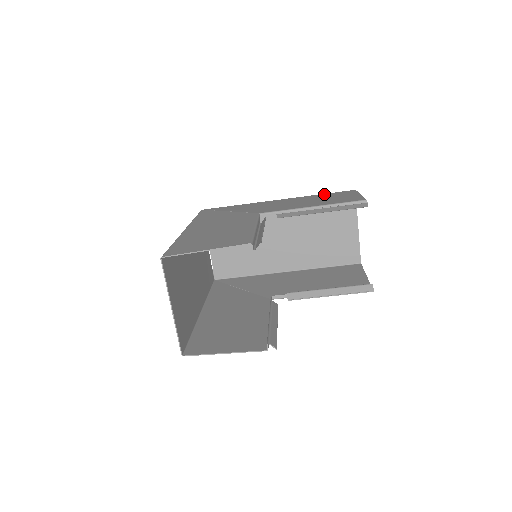
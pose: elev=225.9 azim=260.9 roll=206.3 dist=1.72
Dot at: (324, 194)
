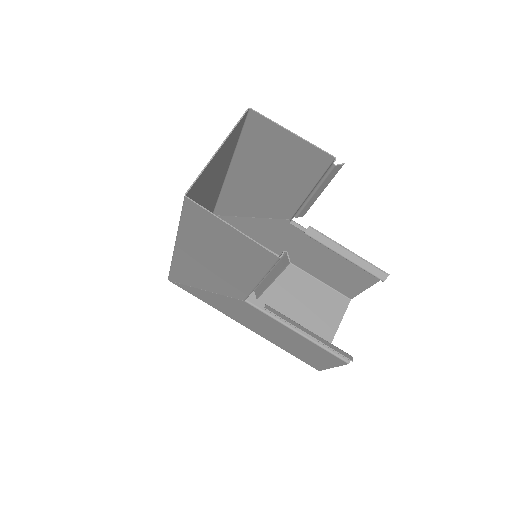
Dot at: (326, 280)
